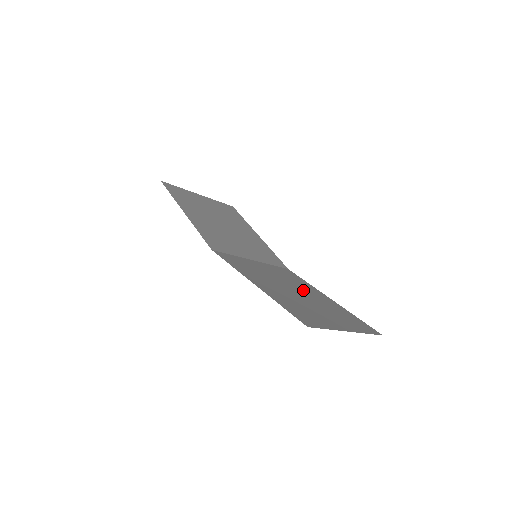
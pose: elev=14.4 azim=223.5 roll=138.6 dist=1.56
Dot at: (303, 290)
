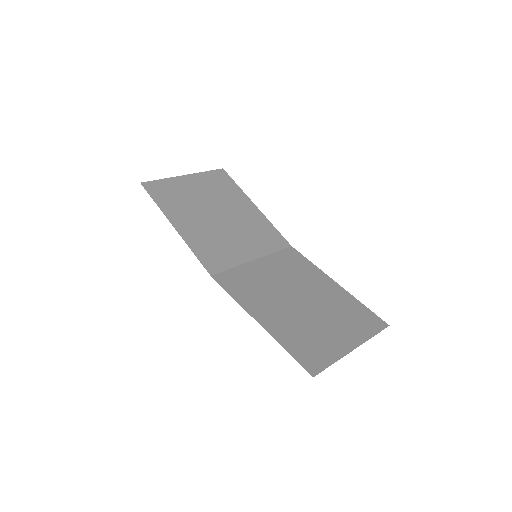
Dot at: (308, 289)
